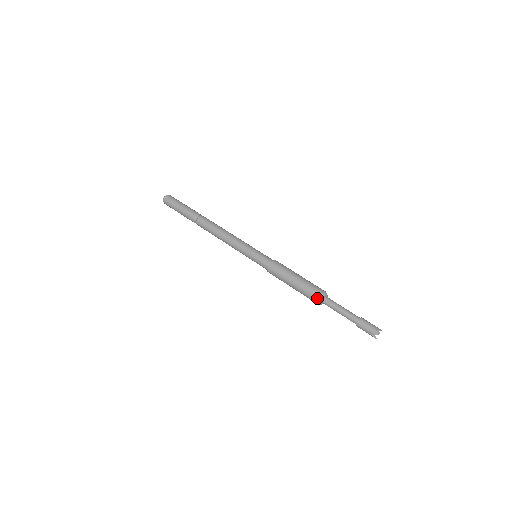
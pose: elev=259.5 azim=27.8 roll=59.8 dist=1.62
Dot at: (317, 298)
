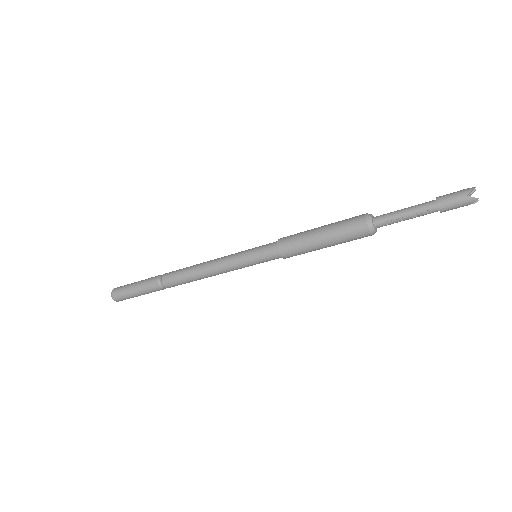
Dot at: (363, 217)
